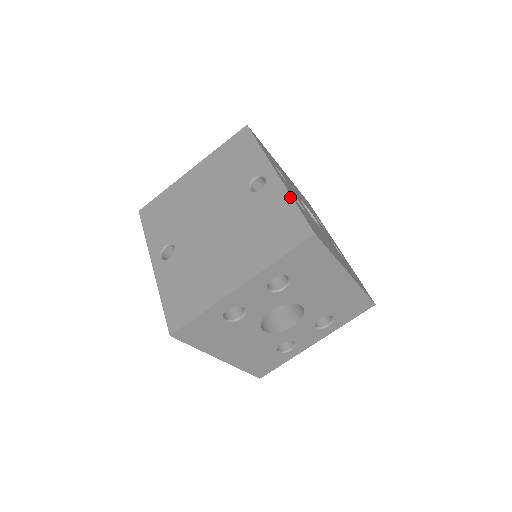
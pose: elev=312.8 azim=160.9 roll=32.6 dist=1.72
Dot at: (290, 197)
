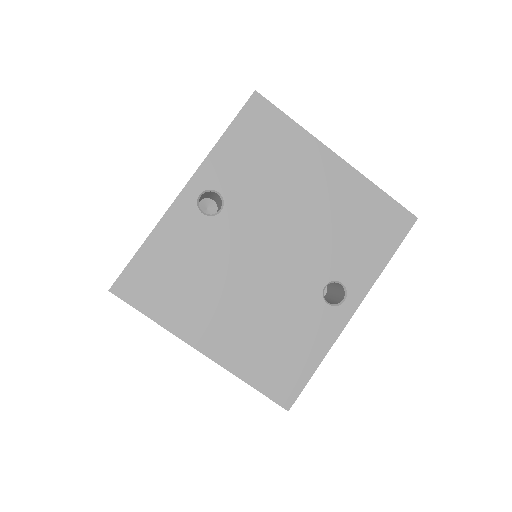
Dot at: (325, 354)
